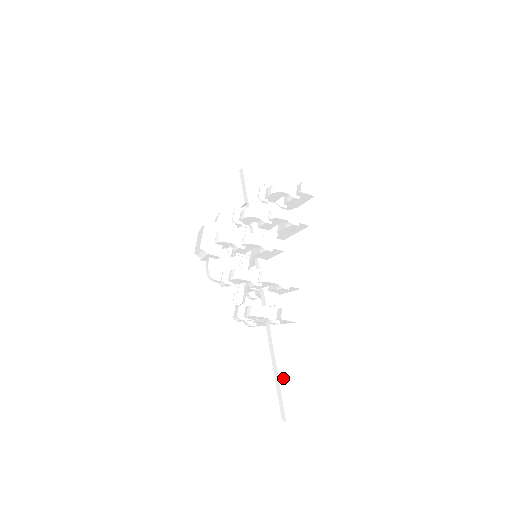
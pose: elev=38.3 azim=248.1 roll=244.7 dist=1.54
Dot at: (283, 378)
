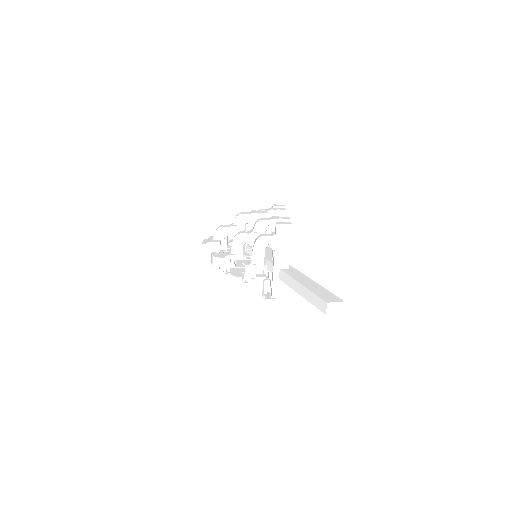
Dot at: (309, 286)
